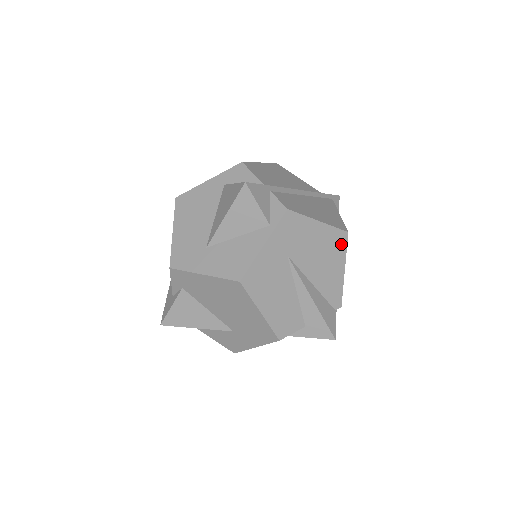
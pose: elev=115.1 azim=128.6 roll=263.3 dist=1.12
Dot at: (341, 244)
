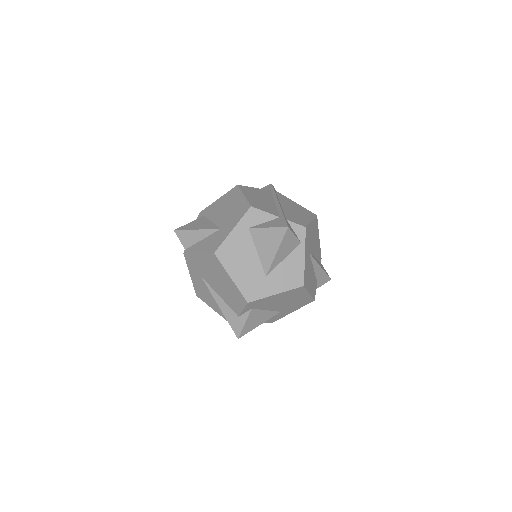
Dot at: (317, 225)
